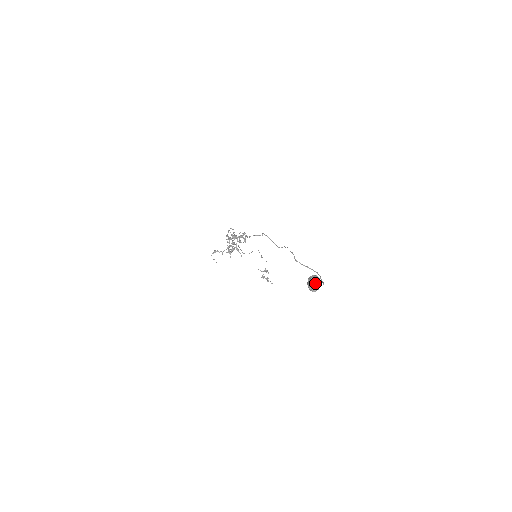
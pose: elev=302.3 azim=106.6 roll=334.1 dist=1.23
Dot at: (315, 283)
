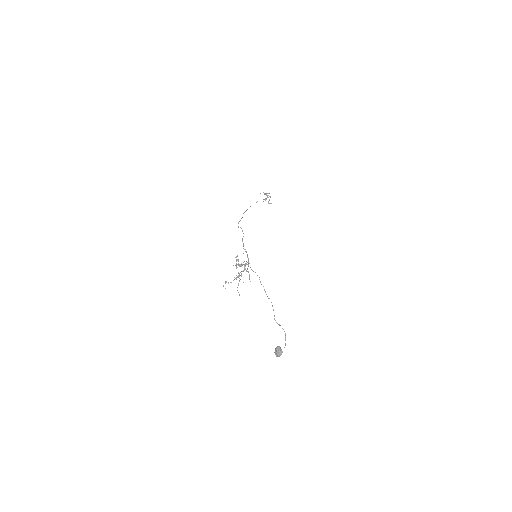
Dot at: (278, 355)
